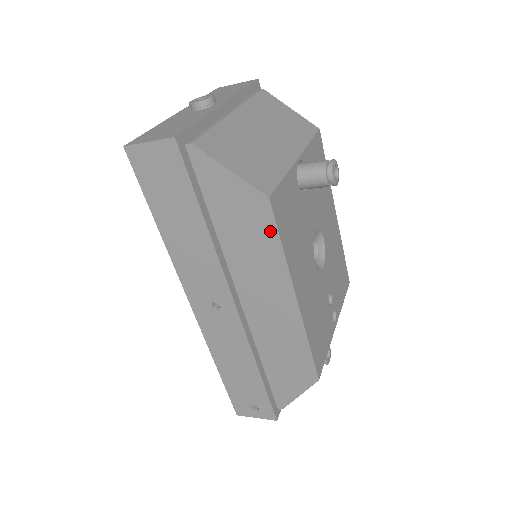
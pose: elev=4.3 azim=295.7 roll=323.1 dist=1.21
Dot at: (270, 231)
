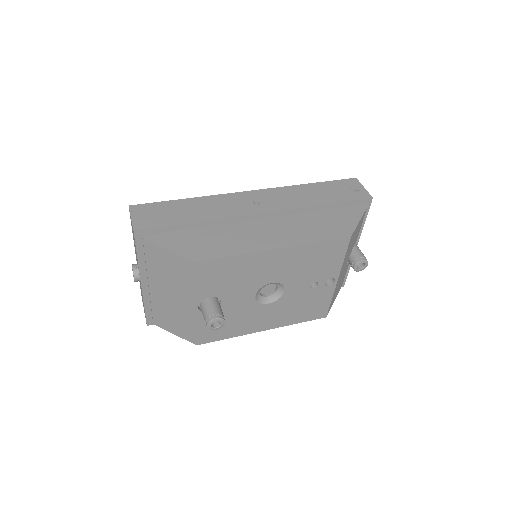
Dot at: occluded
